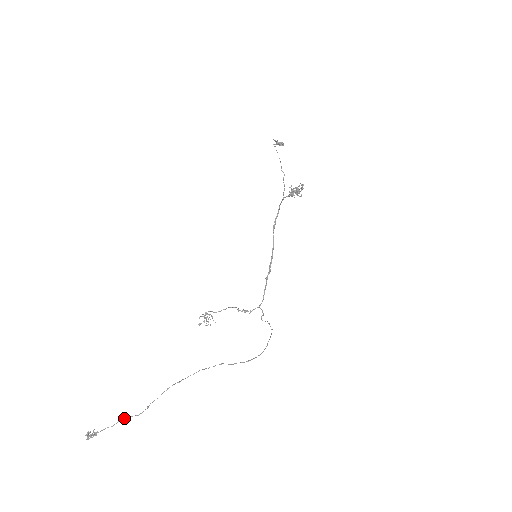
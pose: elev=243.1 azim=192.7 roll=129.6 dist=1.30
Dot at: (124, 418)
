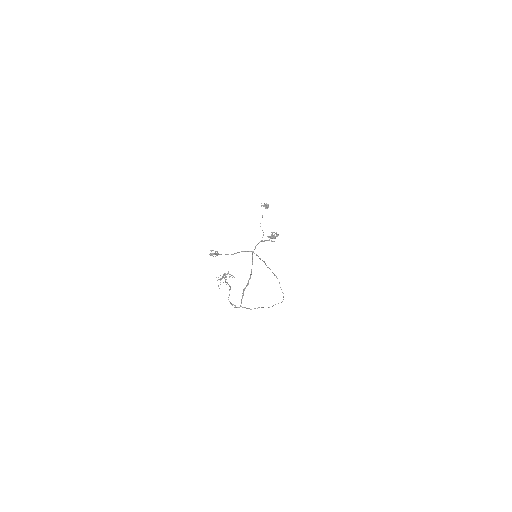
Dot at: (244, 251)
